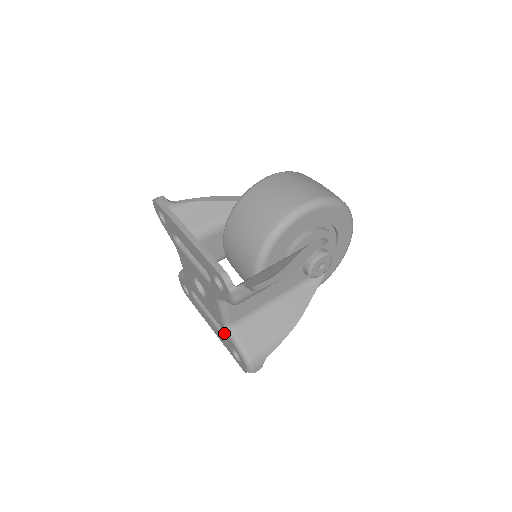
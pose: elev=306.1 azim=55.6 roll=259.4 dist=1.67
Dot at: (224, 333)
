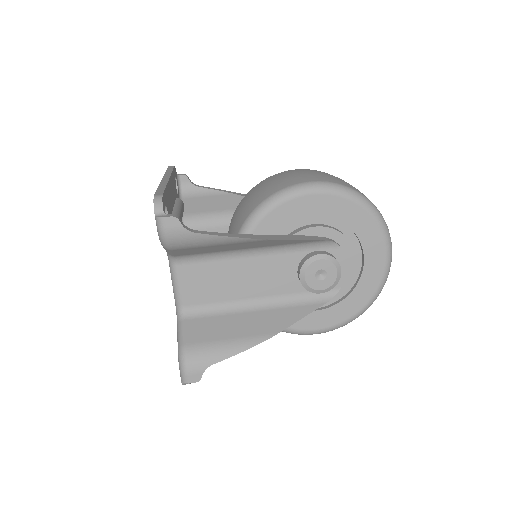
Dot at: occluded
